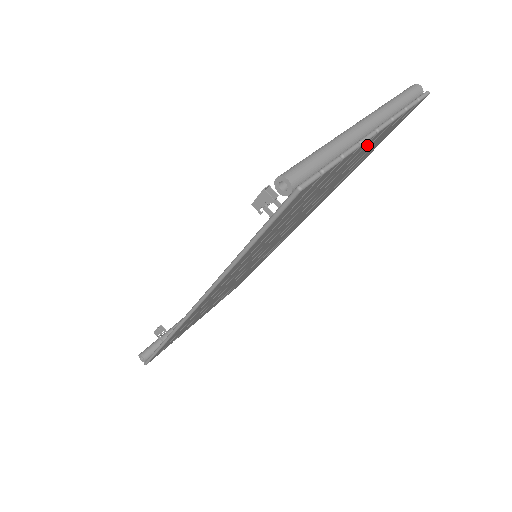
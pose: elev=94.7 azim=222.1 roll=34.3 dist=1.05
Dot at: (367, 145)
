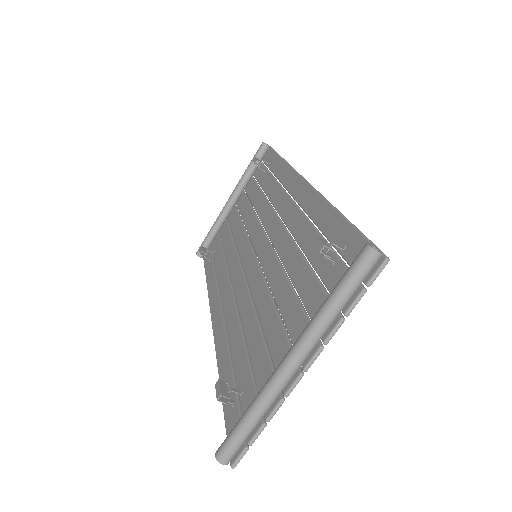
Dot at: occluded
